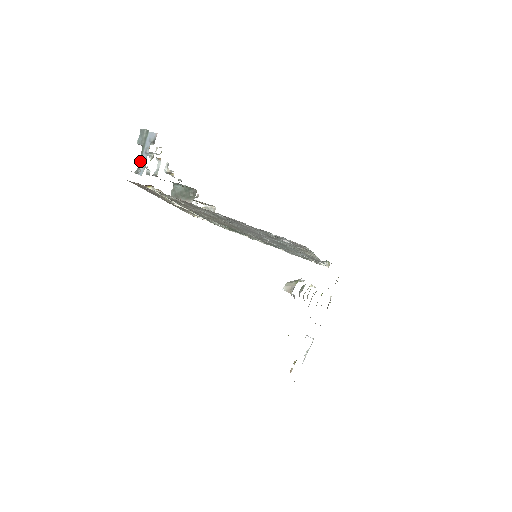
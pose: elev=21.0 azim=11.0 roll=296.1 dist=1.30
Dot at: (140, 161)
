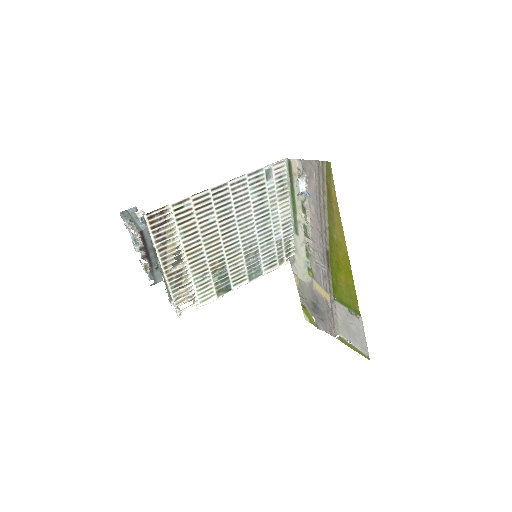
Dot at: (141, 212)
